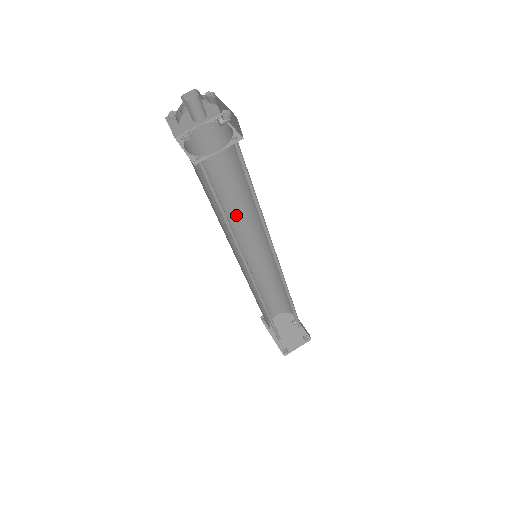
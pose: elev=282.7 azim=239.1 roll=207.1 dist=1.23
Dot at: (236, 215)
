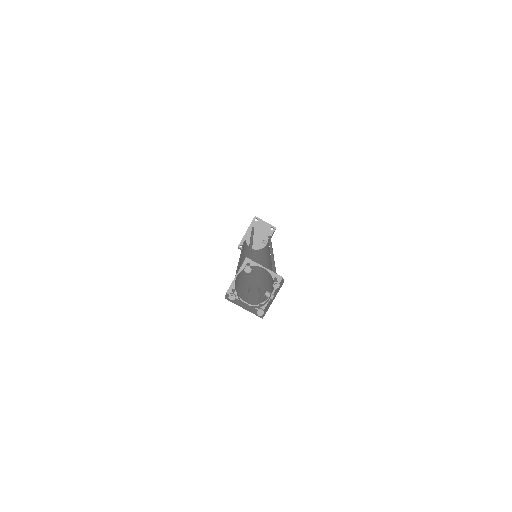
Dot at: occluded
